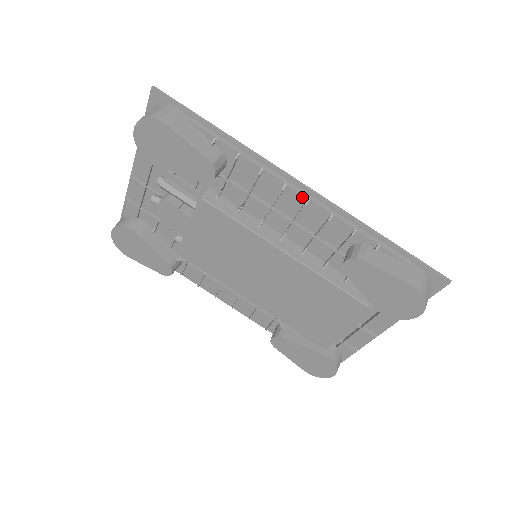
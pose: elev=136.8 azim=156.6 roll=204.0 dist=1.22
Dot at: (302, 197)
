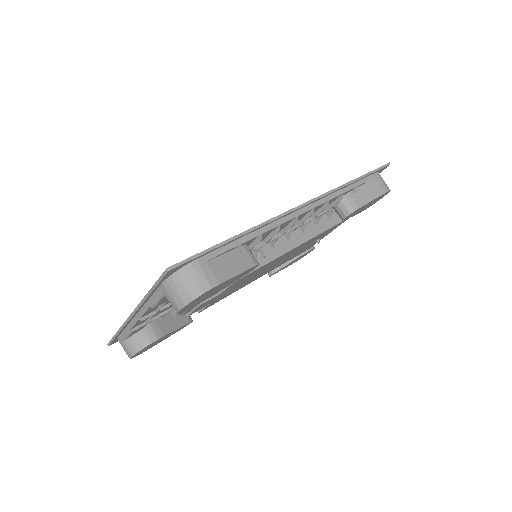
Dot at: (308, 212)
